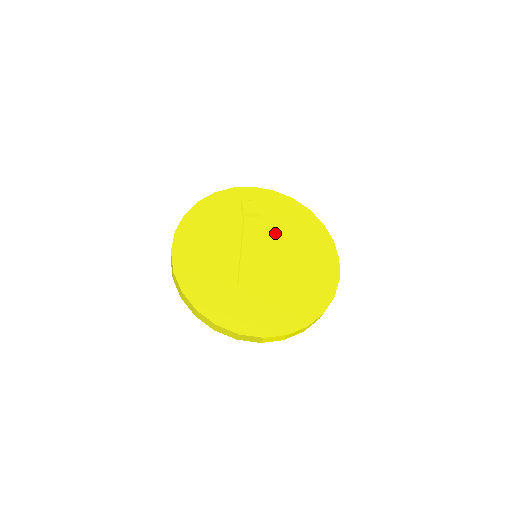
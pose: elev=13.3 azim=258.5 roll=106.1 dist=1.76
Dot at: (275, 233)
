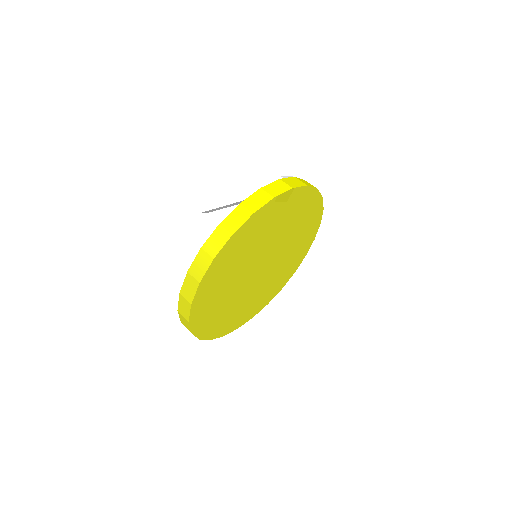
Dot at: (287, 241)
